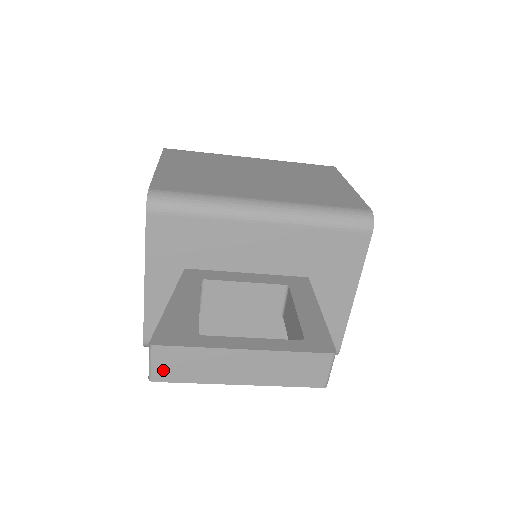
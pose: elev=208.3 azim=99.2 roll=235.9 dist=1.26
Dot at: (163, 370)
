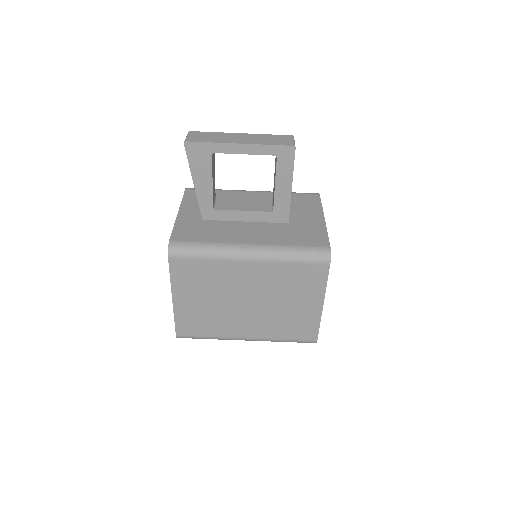
Dot at: (193, 138)
